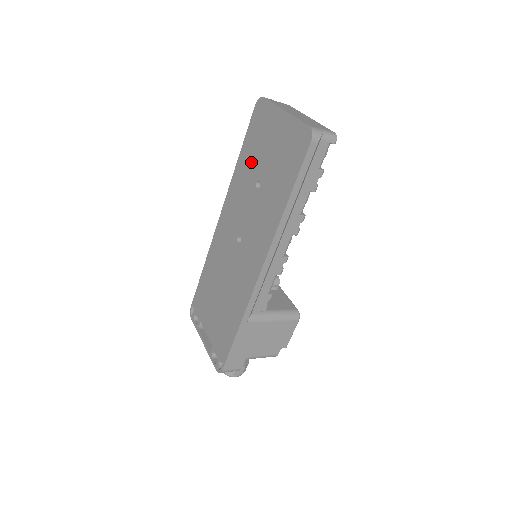
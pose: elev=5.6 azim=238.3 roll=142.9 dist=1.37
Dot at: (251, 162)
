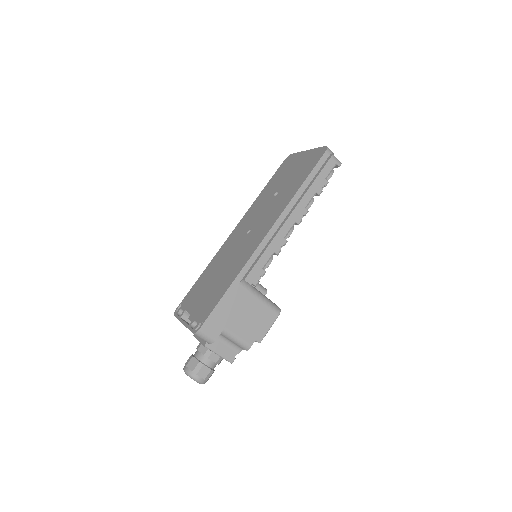
Dot at: (273, 186)
